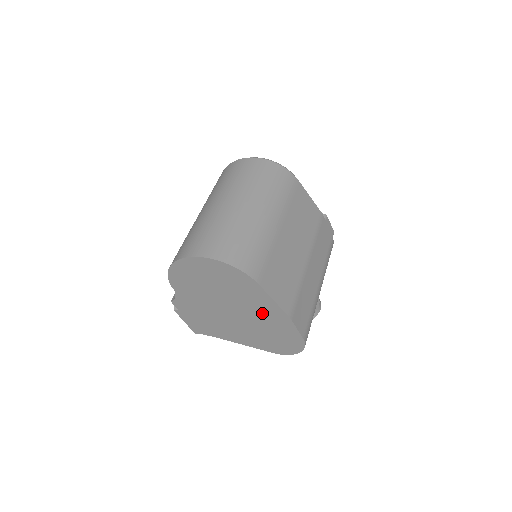
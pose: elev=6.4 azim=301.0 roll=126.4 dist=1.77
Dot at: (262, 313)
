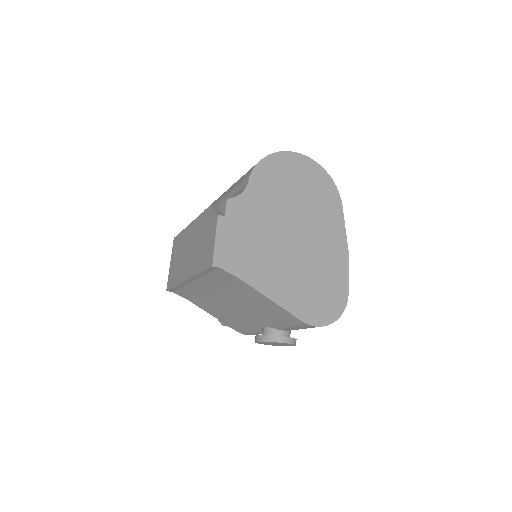
Dot at: (326, 245)
